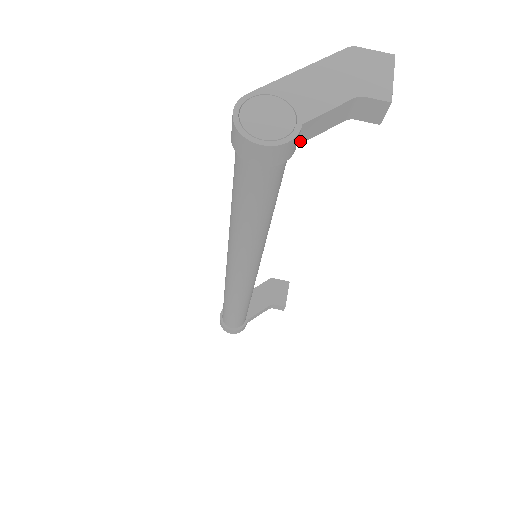
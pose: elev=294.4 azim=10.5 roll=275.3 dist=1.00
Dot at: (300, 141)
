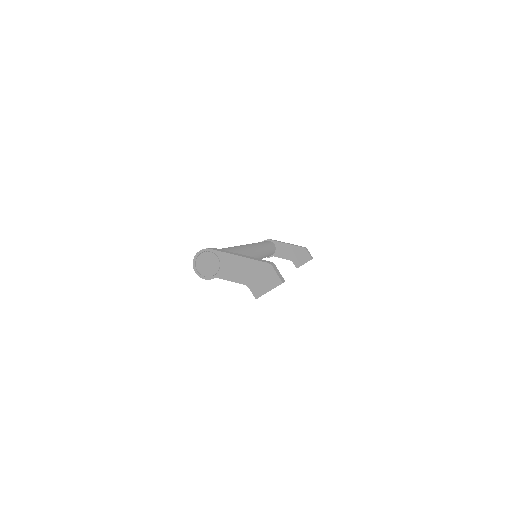
Dot at: occluded
